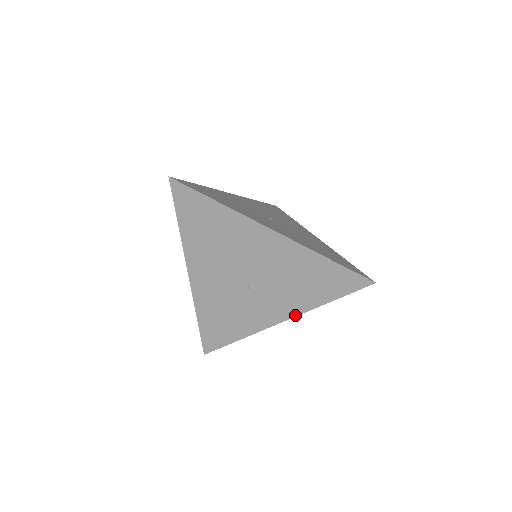
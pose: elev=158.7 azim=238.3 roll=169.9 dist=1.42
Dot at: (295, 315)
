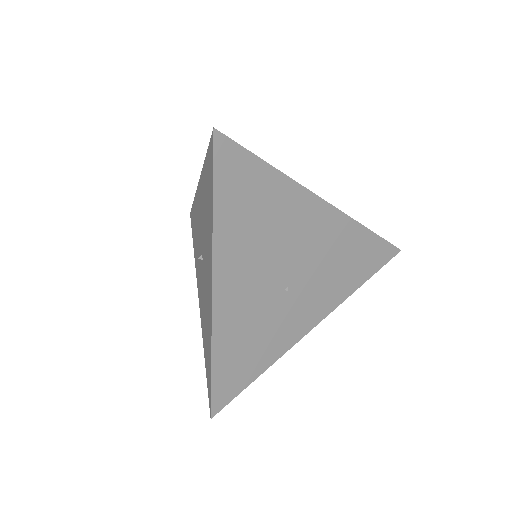
Dot at: (328, 313)
